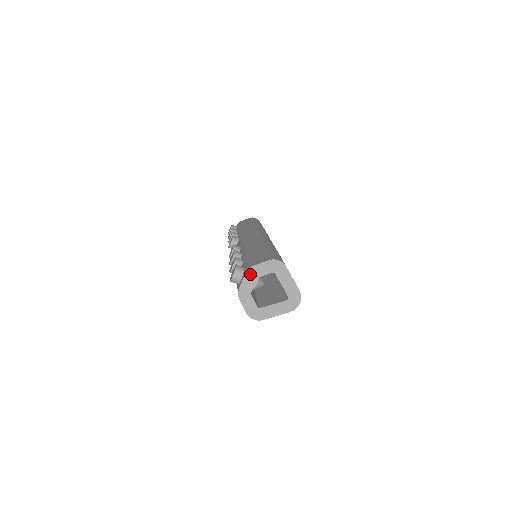
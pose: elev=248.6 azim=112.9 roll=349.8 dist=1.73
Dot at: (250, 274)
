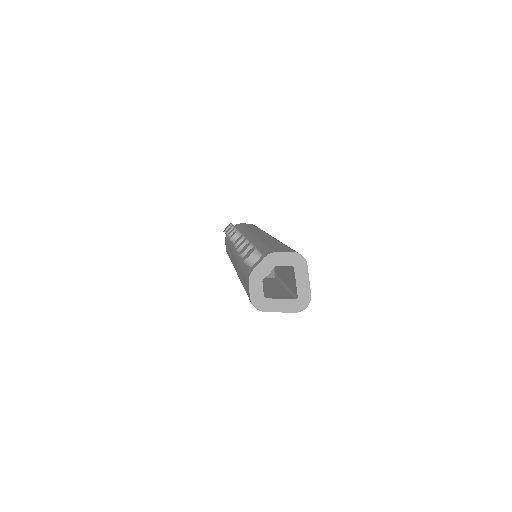
Dot at: (269, 259)
